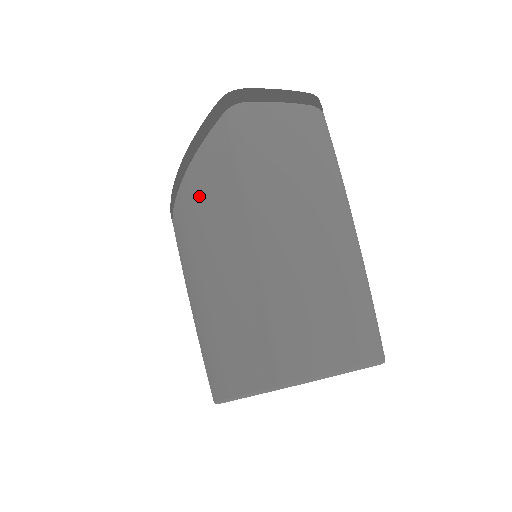
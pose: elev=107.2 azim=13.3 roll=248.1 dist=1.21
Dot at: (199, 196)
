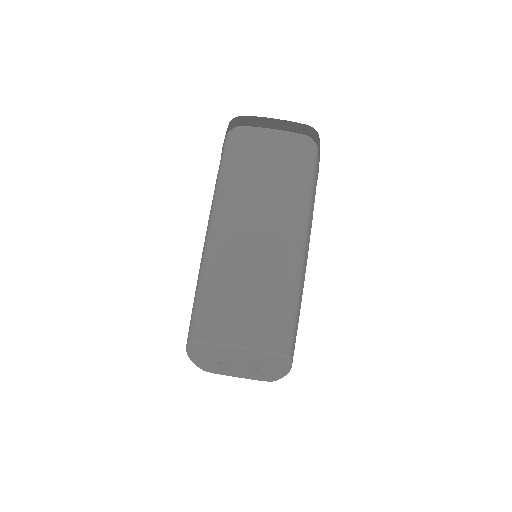
Dot at: occluded
